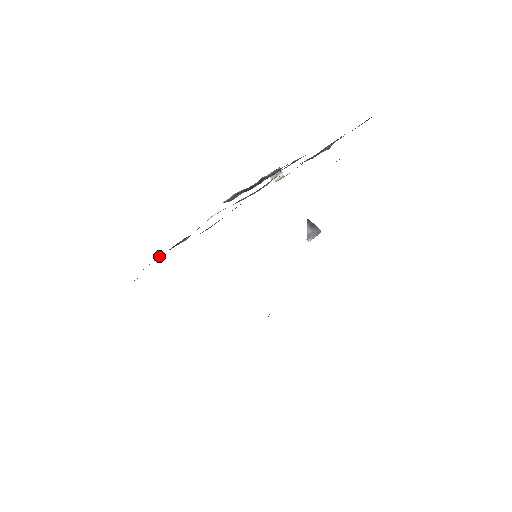
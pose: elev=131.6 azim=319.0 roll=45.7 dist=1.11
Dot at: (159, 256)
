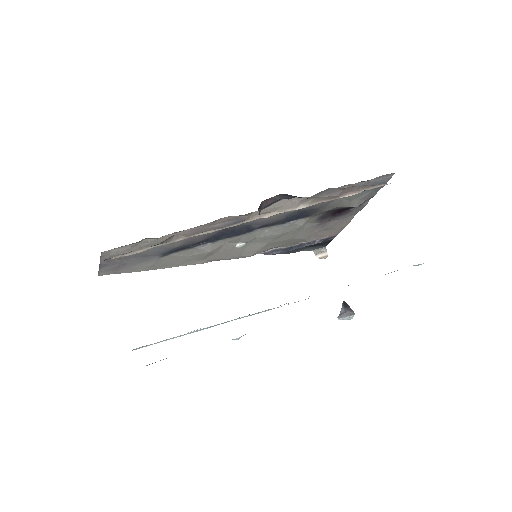
Dot at: (181, 255)
